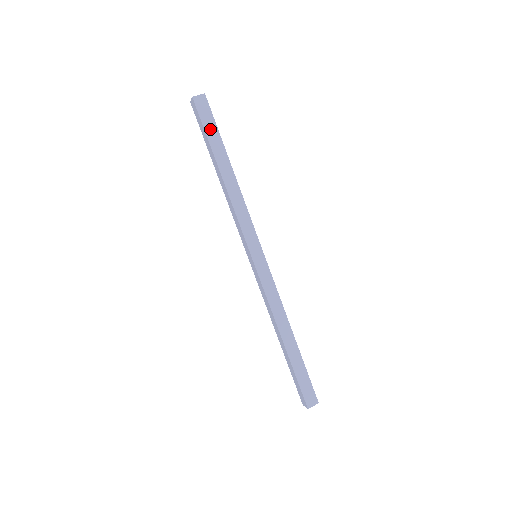
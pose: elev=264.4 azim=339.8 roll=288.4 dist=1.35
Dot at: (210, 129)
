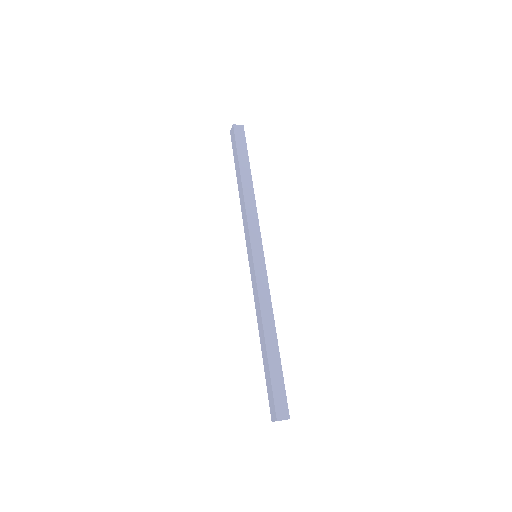
Dot at: (241, 149)
